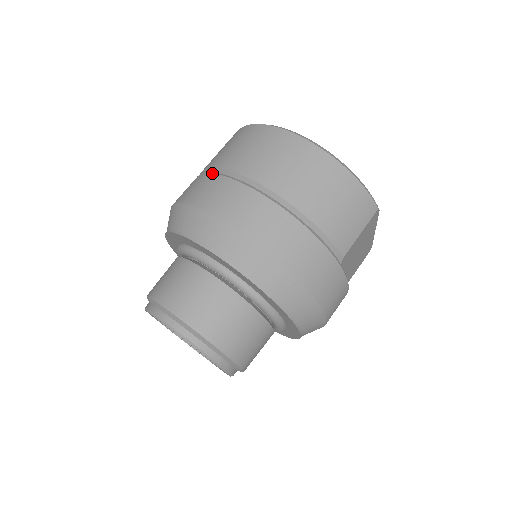
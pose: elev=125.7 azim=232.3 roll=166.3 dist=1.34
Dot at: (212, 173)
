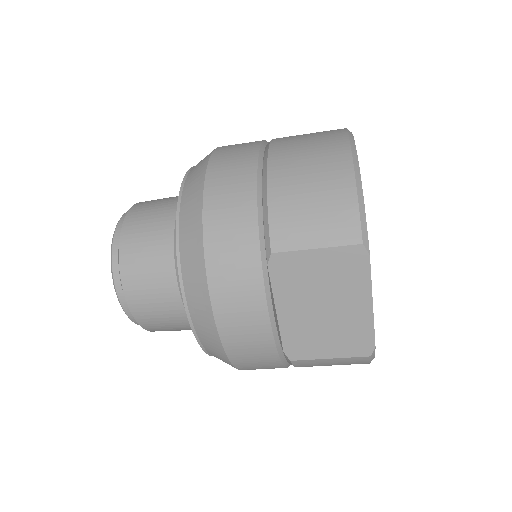
Dot at: occluded
